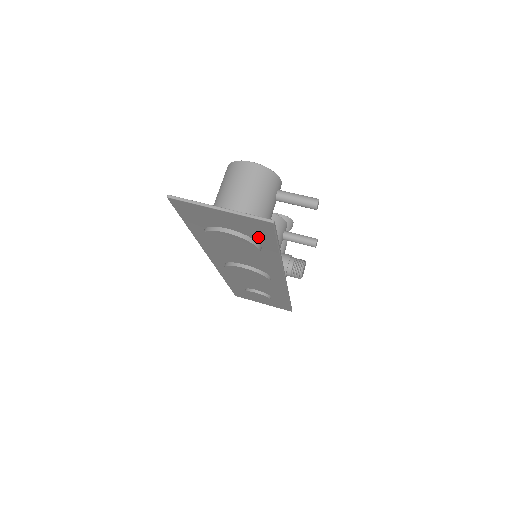
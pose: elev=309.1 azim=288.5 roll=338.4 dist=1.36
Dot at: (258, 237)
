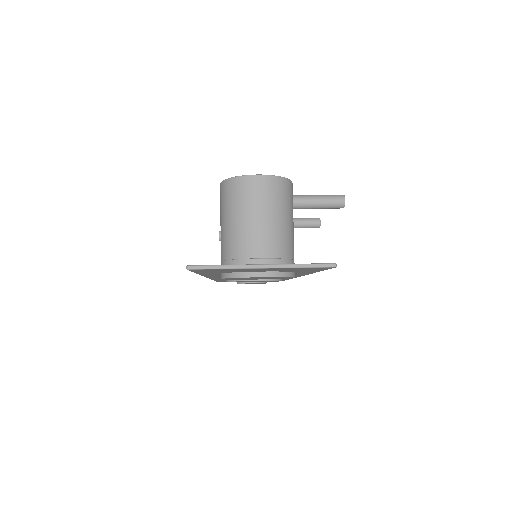
Dot at: (299, 271)
